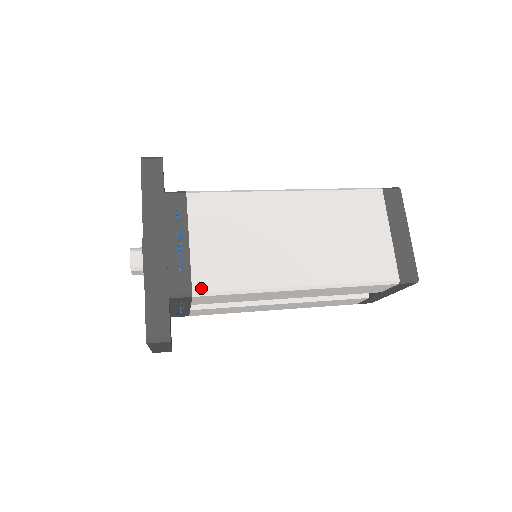
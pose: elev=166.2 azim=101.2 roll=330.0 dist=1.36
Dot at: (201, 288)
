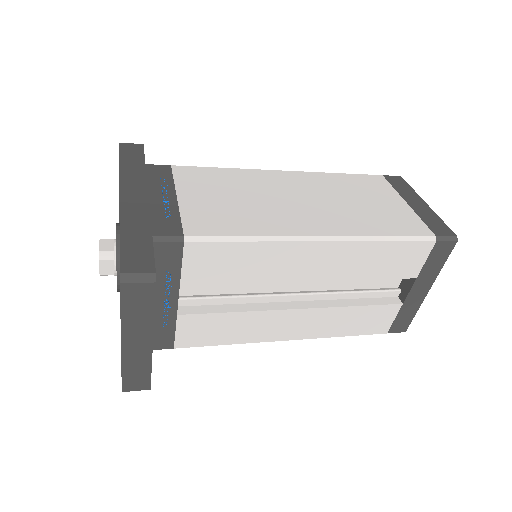
Dot at: (195, 232)
